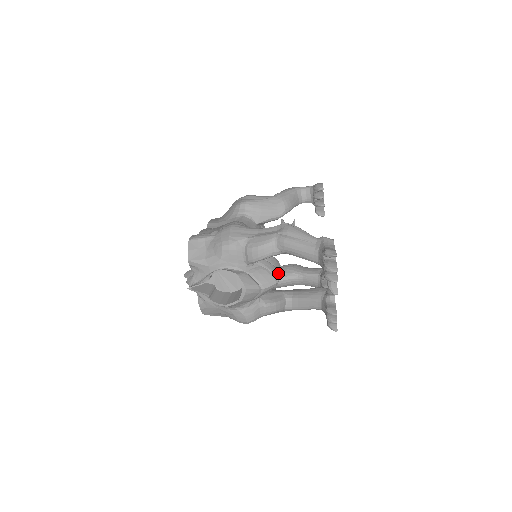
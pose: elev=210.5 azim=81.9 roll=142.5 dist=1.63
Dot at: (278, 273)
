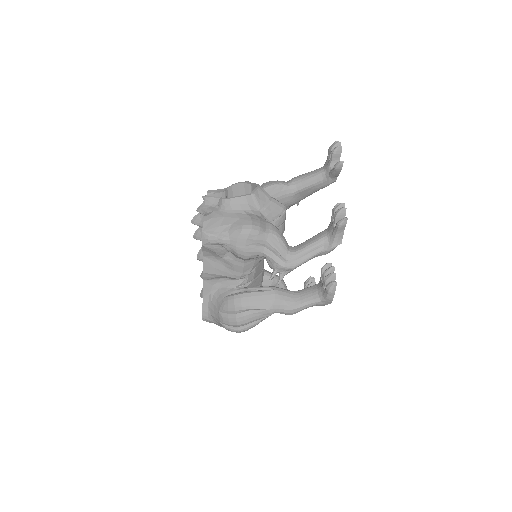
Dot at: occluded
